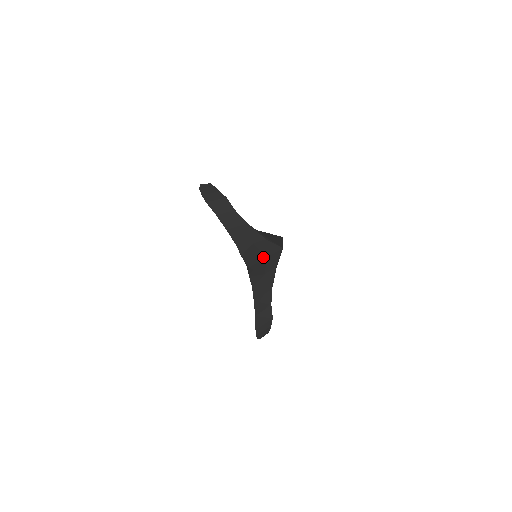
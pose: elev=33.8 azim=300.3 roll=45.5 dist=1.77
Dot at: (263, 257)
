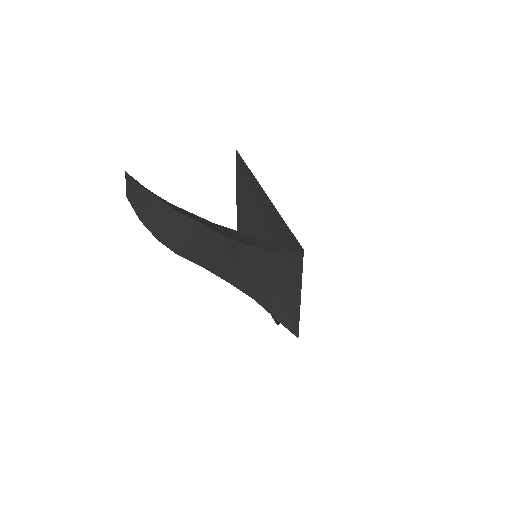
Dot at: (298, 297)
